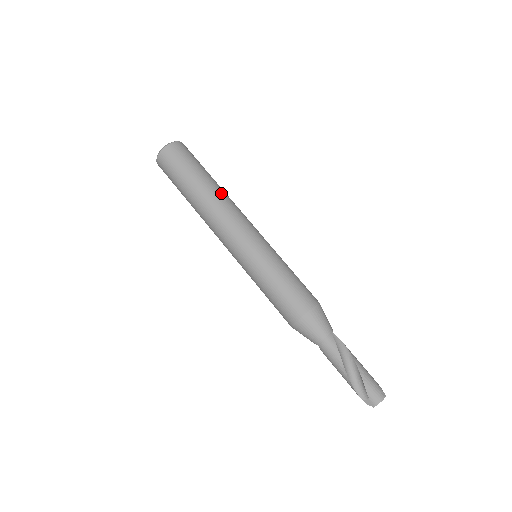
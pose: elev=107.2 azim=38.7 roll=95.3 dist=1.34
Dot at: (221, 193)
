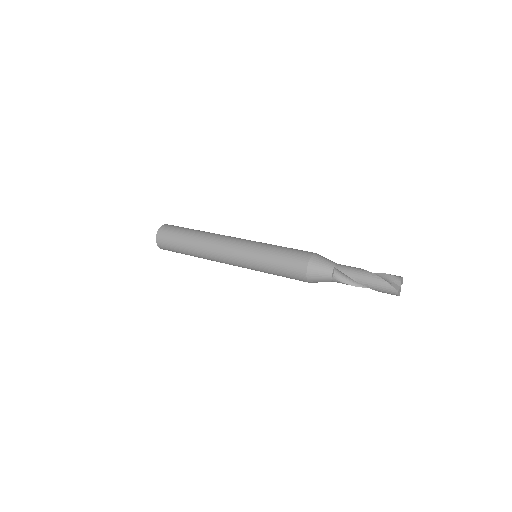
Dot at: occluded
